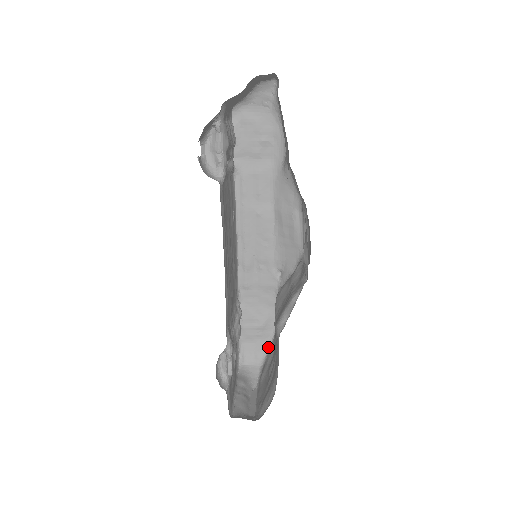
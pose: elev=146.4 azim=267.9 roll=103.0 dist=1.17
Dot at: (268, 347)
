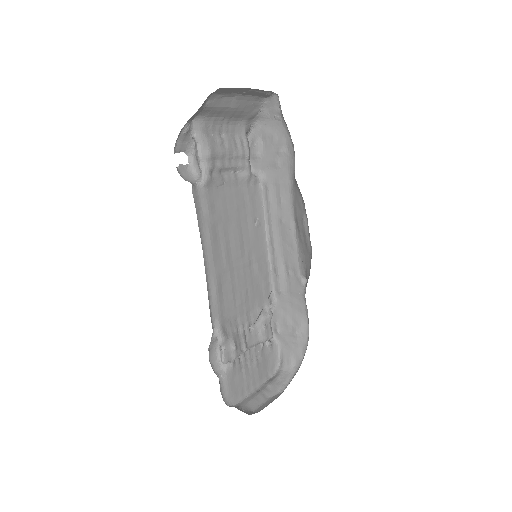
Dot at: (303, 356)
